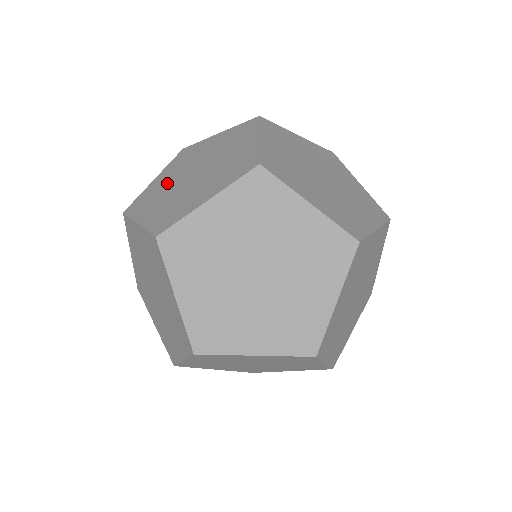
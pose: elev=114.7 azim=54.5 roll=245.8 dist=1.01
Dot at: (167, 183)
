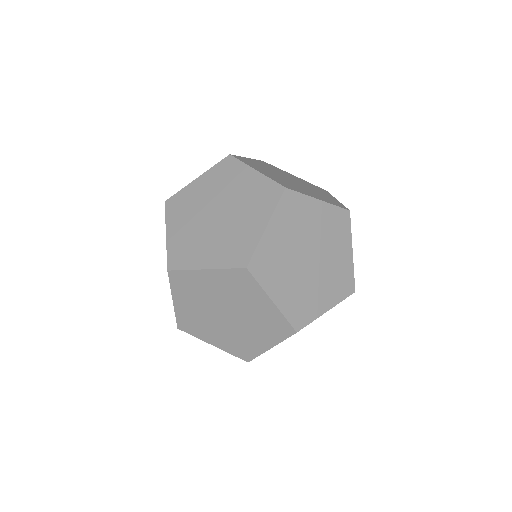
Dot at: occluded
